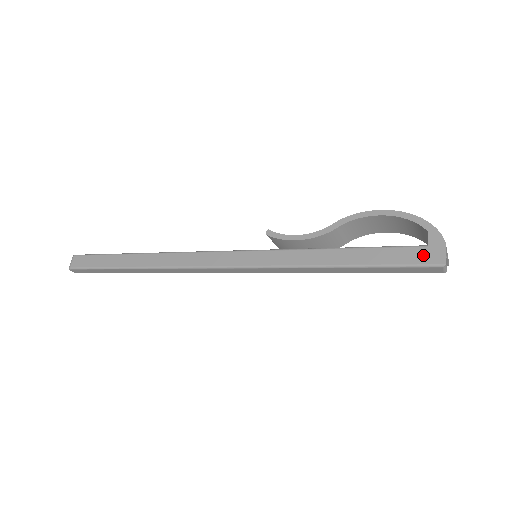
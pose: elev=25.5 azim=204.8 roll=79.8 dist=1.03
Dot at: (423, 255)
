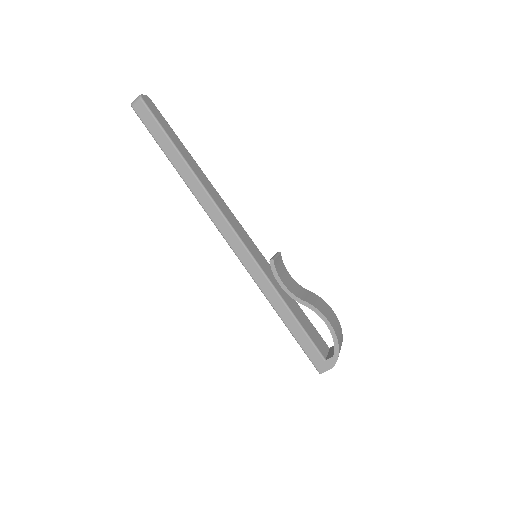
Dot at: (318, 361)
